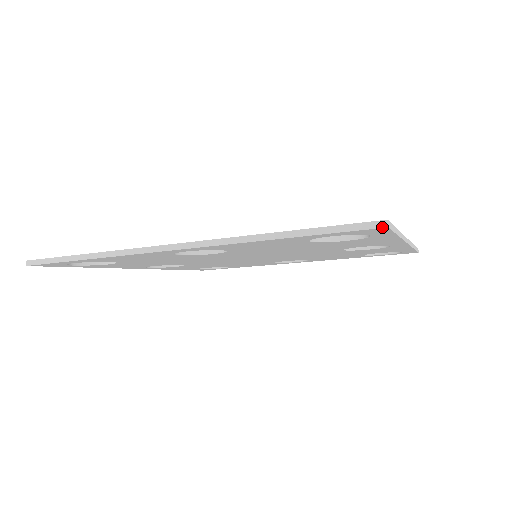
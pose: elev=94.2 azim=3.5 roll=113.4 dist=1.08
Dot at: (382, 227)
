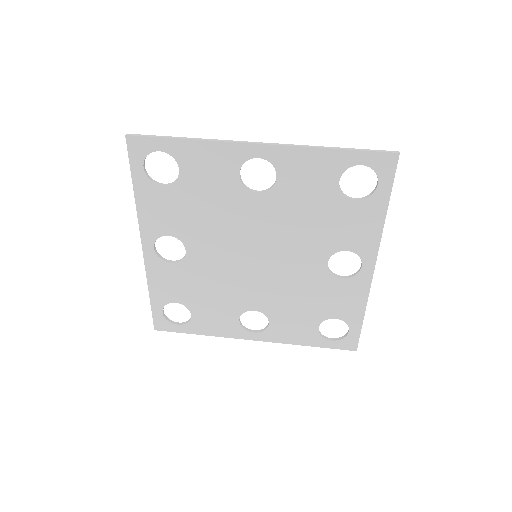
Dot at: (396, 152)
